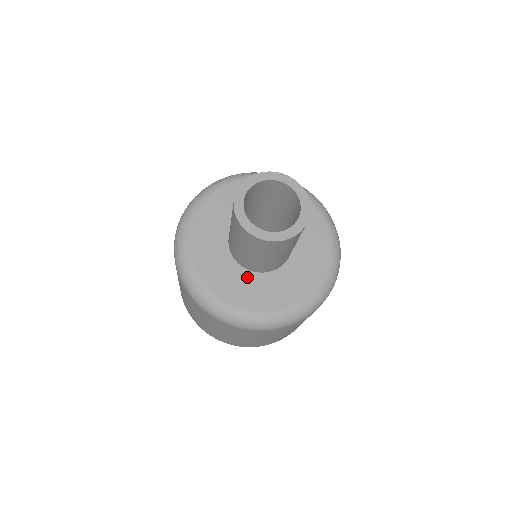
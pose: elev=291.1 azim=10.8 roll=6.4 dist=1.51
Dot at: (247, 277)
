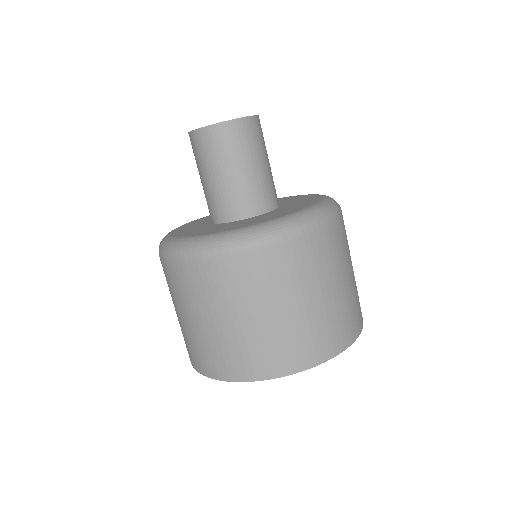
Dot at: (249, 219)
